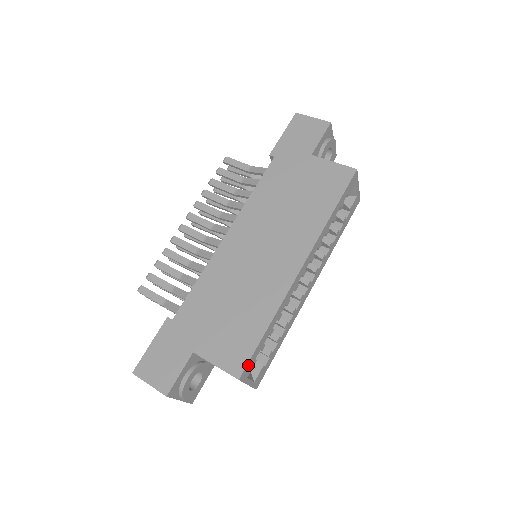
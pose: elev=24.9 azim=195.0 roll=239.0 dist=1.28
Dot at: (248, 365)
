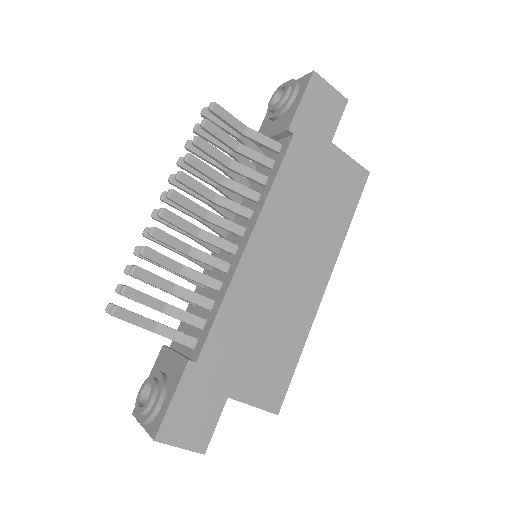
Dot at: (282, 396)
